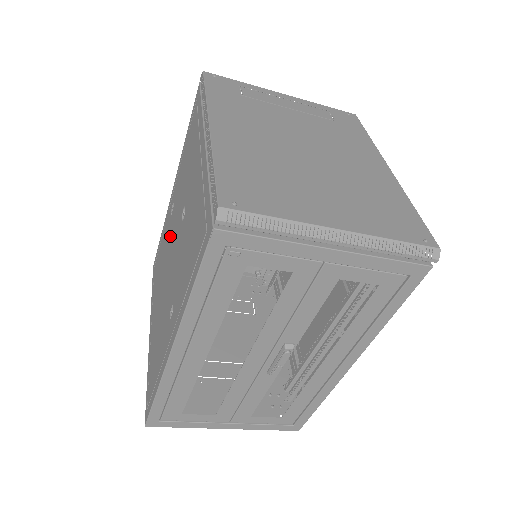
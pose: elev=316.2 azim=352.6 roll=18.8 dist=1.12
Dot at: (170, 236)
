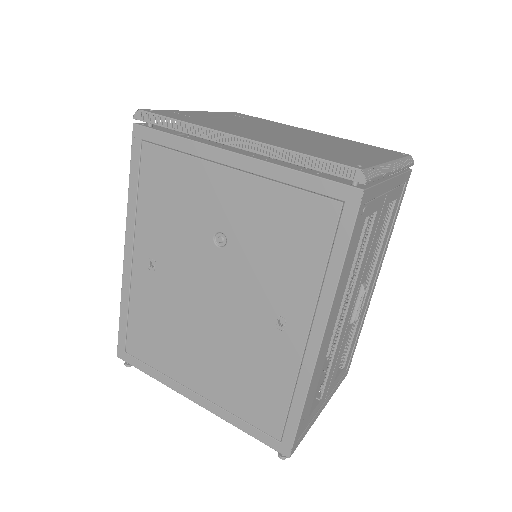
Dot at: (179, 286)
